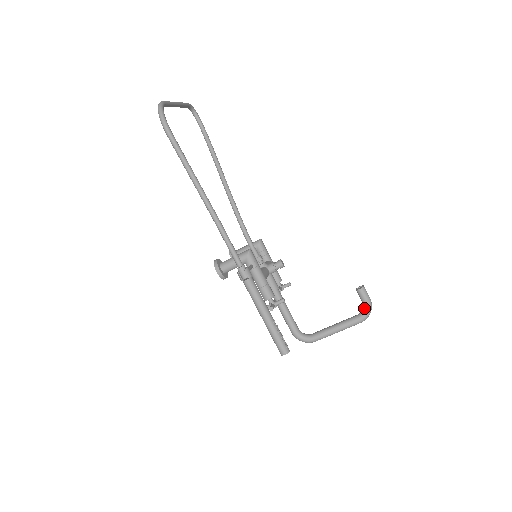
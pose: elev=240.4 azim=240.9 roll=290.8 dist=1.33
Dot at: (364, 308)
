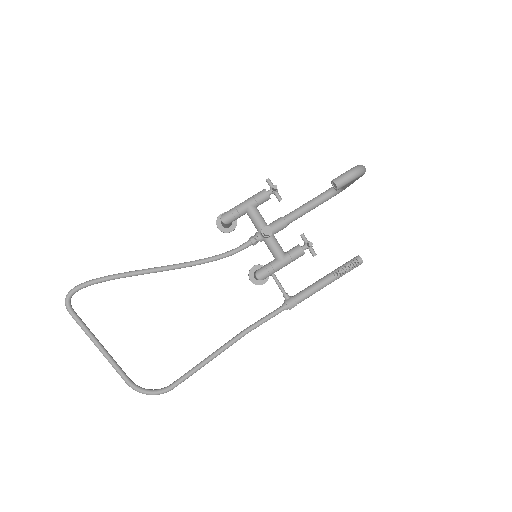
Dot at: (356, 178)
